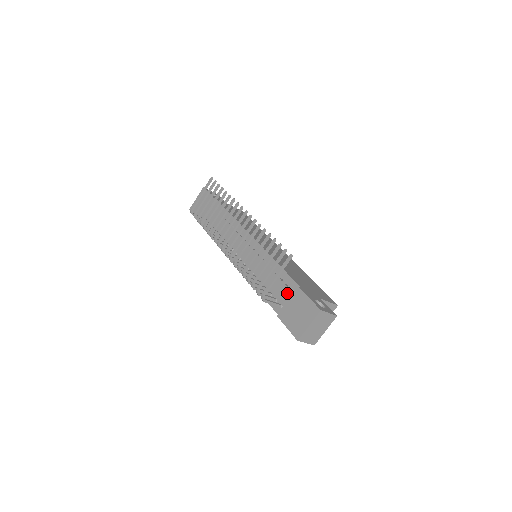
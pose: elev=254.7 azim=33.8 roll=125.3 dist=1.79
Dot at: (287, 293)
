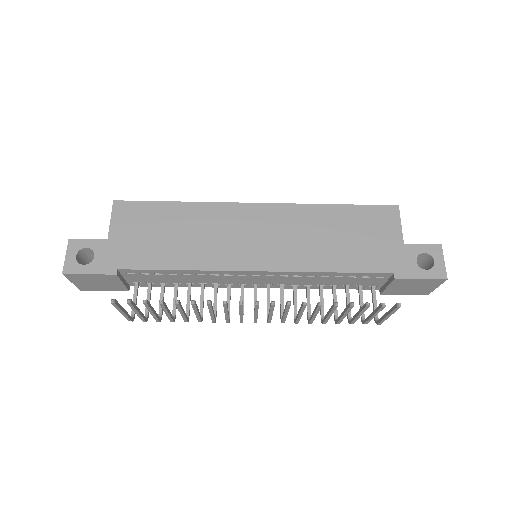
Dot at: (375, 281)
